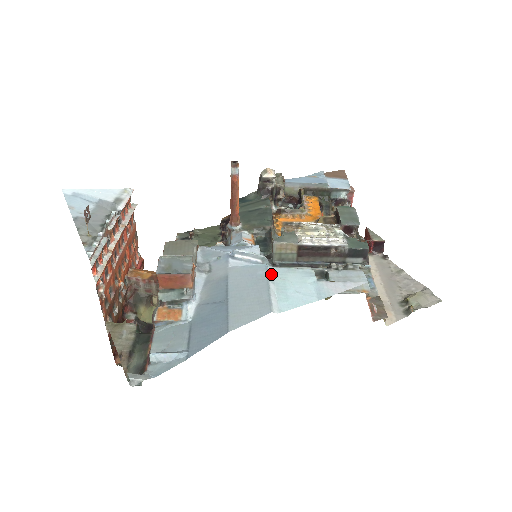
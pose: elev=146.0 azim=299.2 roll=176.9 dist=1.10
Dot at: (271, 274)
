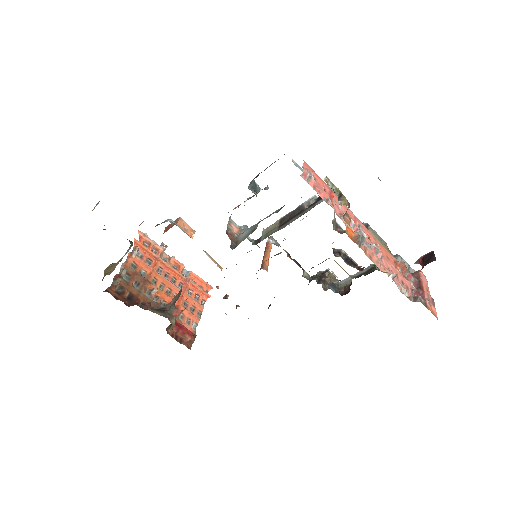
Dot at: occluded
